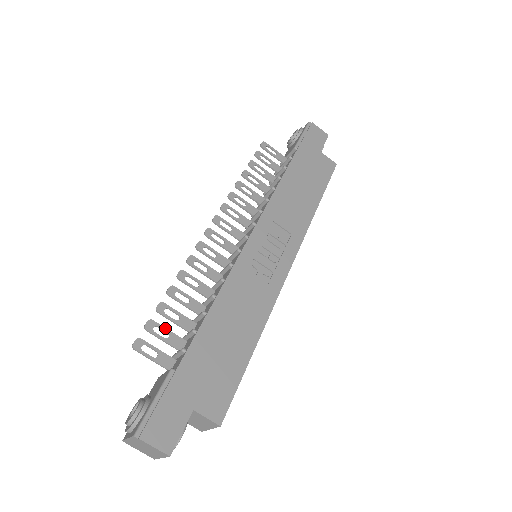
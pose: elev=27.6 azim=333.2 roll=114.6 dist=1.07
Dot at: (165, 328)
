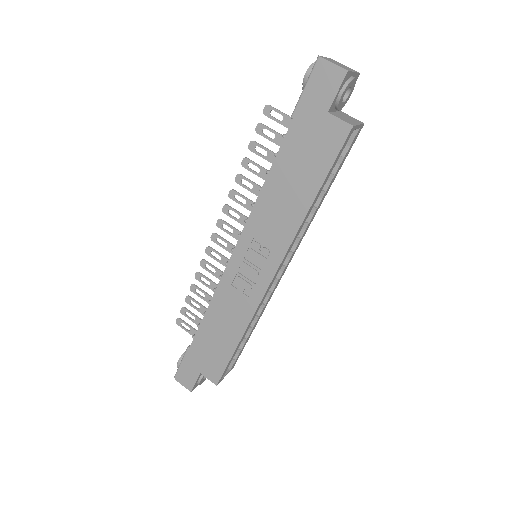
Dot at: (192, 313)
